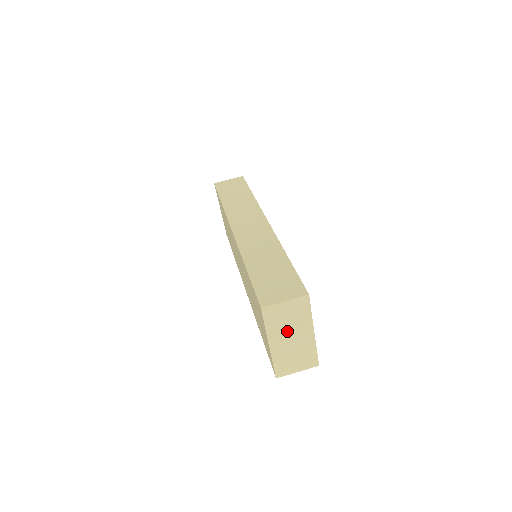
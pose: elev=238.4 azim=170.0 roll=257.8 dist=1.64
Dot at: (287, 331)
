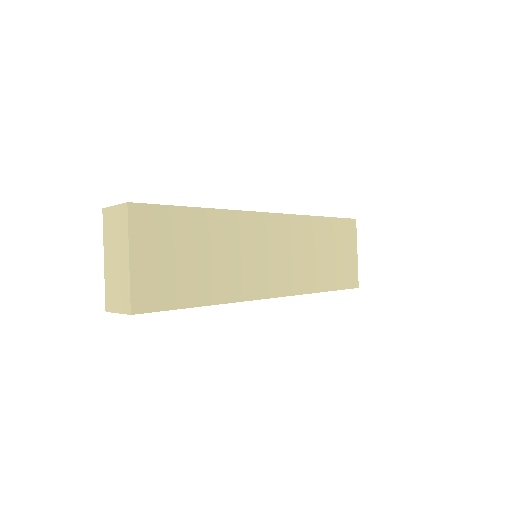
Dot at: (114, 247)
